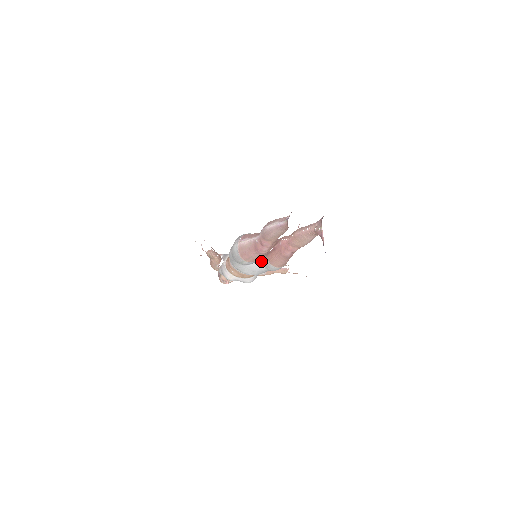
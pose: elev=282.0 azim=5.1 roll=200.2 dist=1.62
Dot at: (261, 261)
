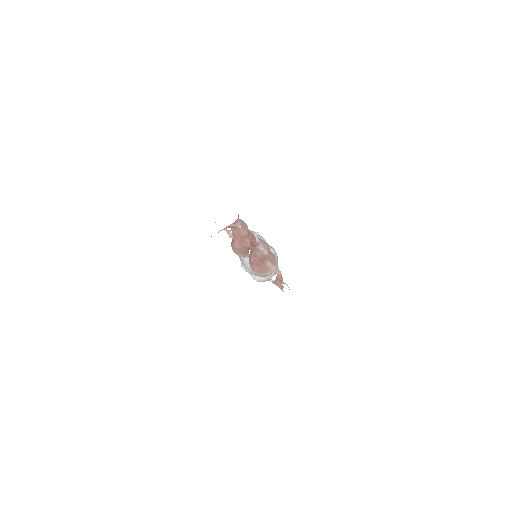
Dot at: occluded
